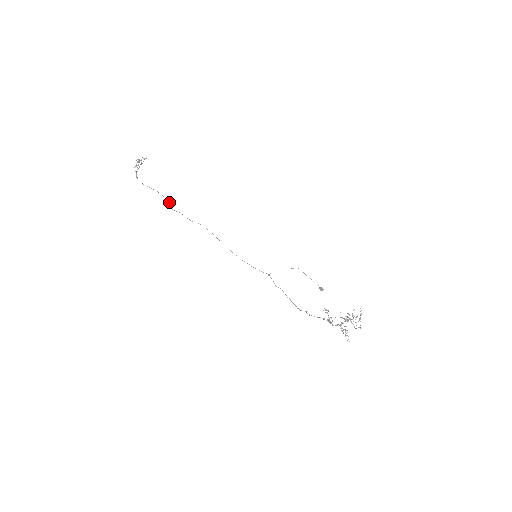
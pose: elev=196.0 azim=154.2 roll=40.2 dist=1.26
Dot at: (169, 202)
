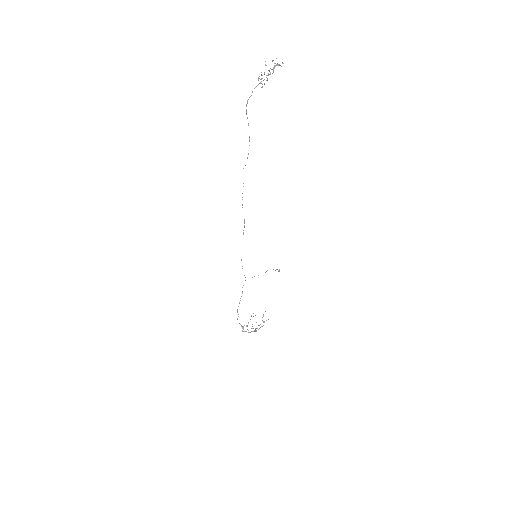
Dot at: occluded
